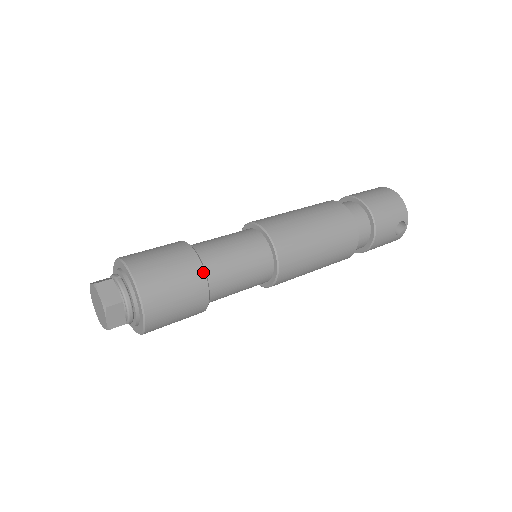
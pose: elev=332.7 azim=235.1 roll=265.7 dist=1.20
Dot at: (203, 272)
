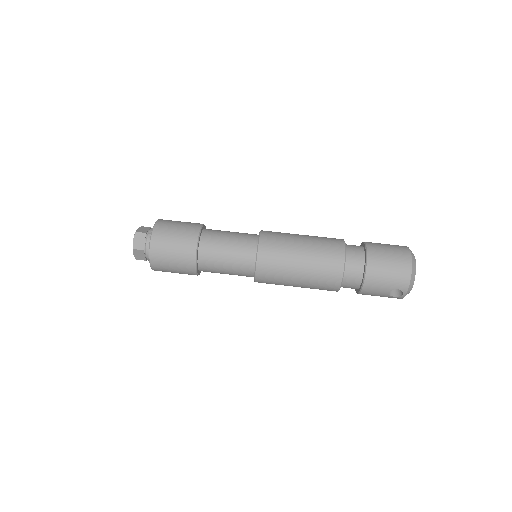
Dot at: (194, 256)
